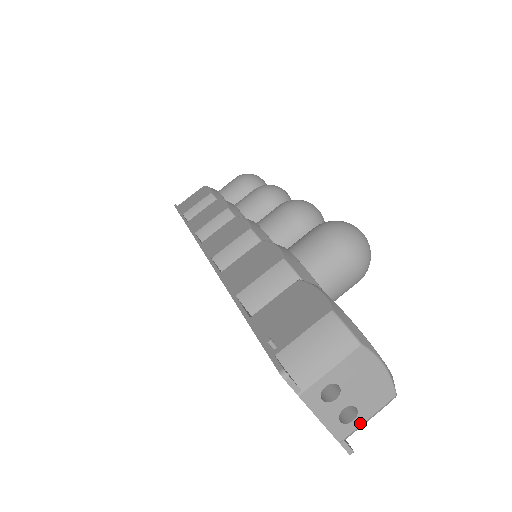
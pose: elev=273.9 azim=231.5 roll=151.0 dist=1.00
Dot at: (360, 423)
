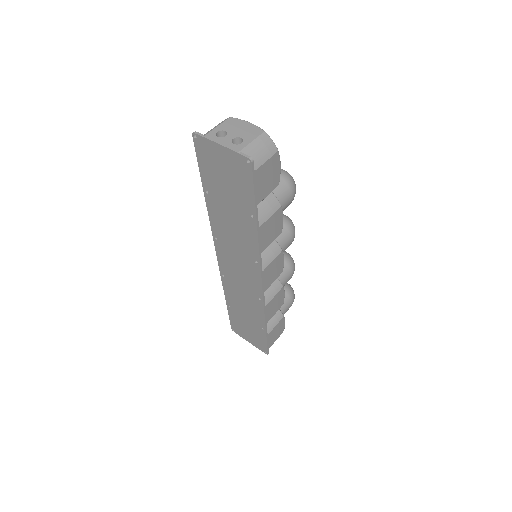
Dot at: (247, 144)
